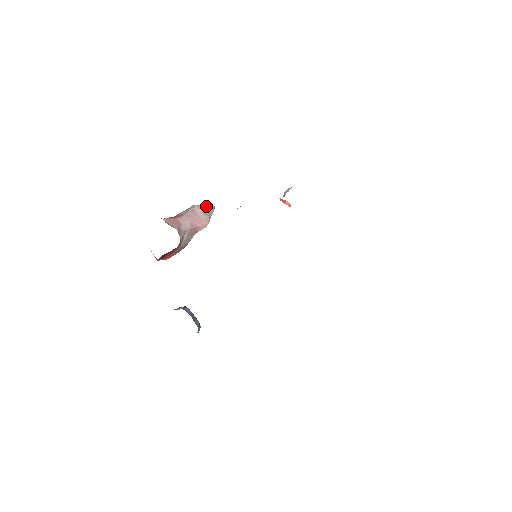
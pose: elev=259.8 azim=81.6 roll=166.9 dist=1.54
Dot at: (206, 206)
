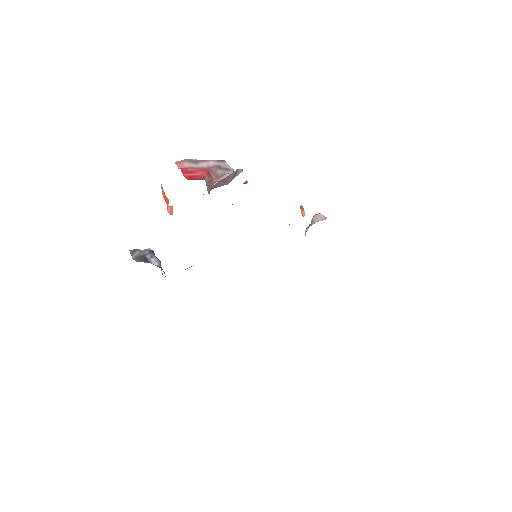
Dot at: (239, 169)
